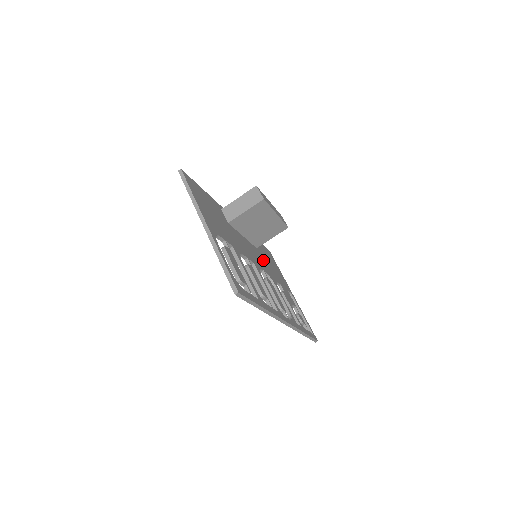
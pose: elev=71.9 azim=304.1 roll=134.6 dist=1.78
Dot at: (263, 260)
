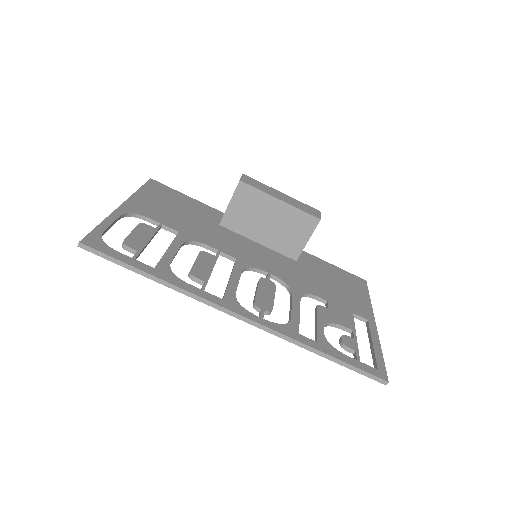
Dot at: (298, 271)
